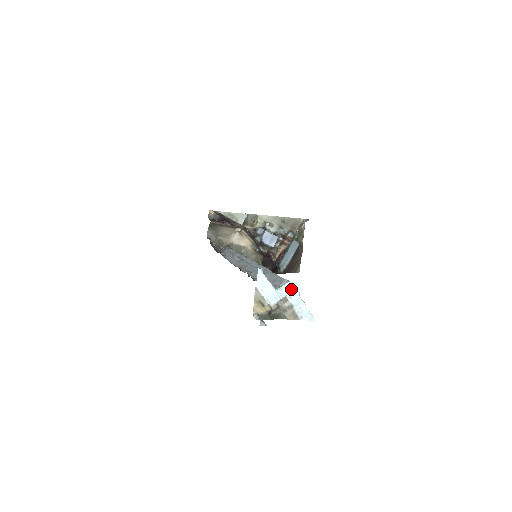
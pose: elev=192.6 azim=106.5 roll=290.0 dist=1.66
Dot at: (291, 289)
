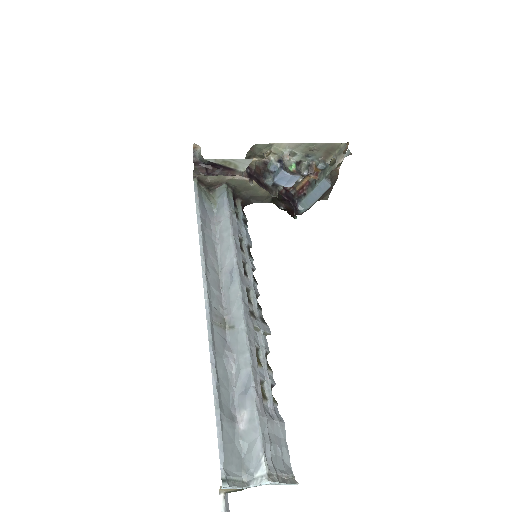
Dot at: occluded
